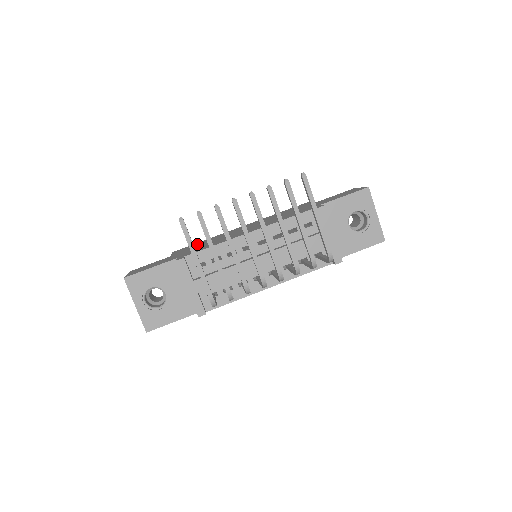
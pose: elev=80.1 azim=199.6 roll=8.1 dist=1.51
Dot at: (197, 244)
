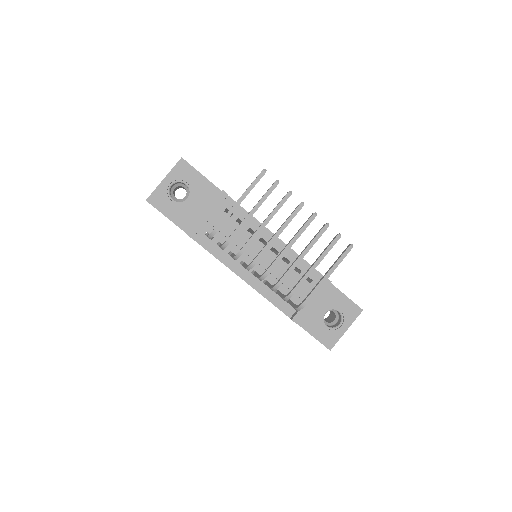
Dot at: occluded
